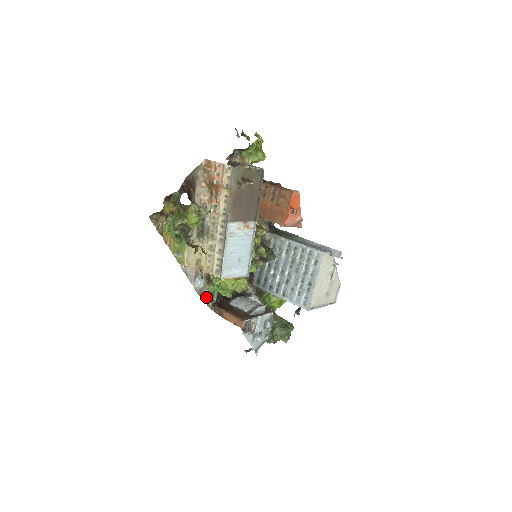
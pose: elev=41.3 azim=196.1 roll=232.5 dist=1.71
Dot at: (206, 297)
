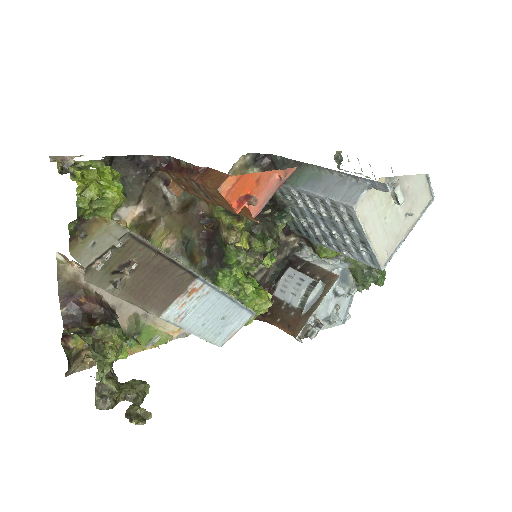
Dot at: occluded
